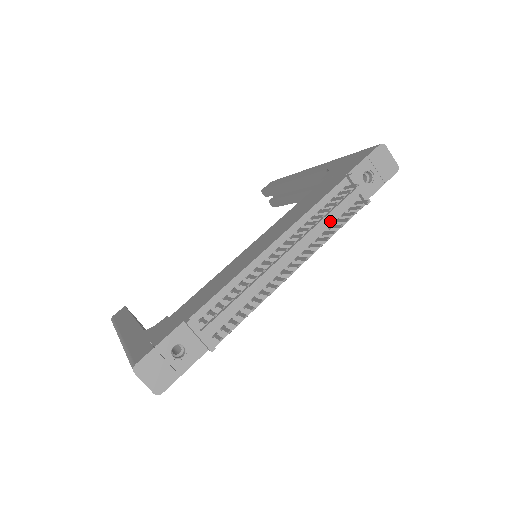
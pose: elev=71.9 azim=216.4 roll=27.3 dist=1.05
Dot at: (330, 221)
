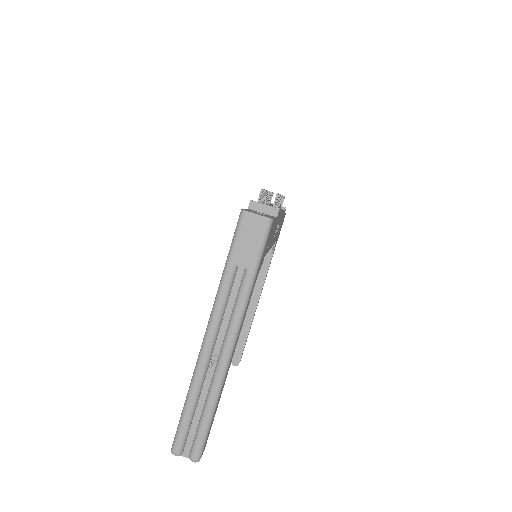
Dot at: occluded
